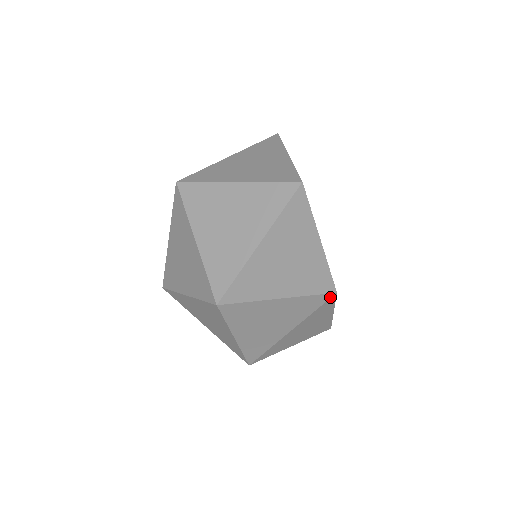
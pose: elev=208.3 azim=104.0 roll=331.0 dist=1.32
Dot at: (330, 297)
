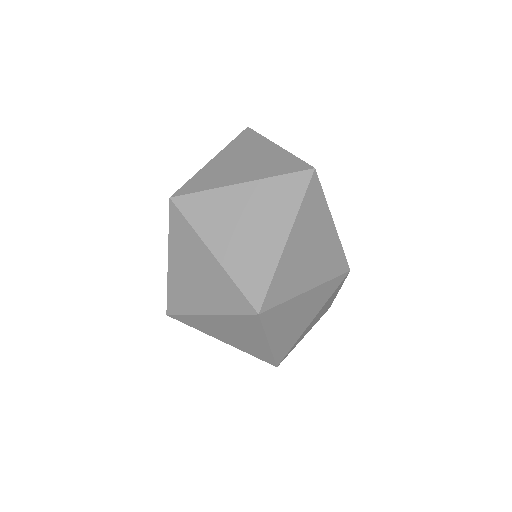
Dot at: (345, 276)
